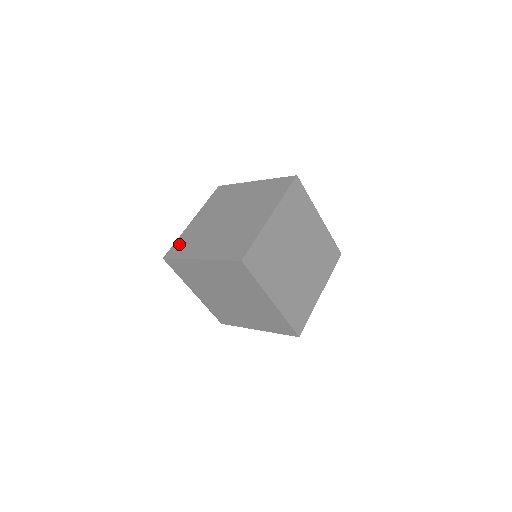
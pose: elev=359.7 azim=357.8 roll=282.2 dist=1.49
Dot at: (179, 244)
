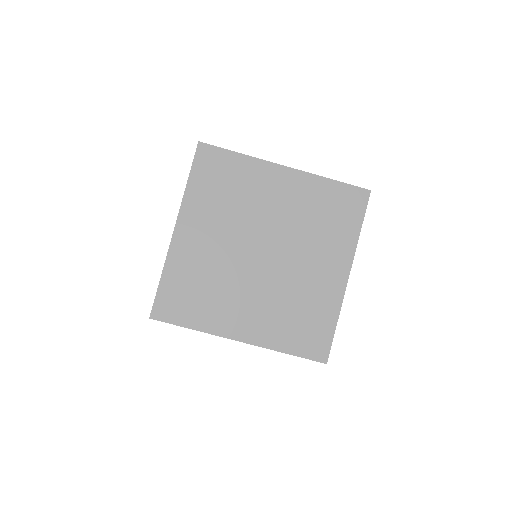
Dot at: occluded
